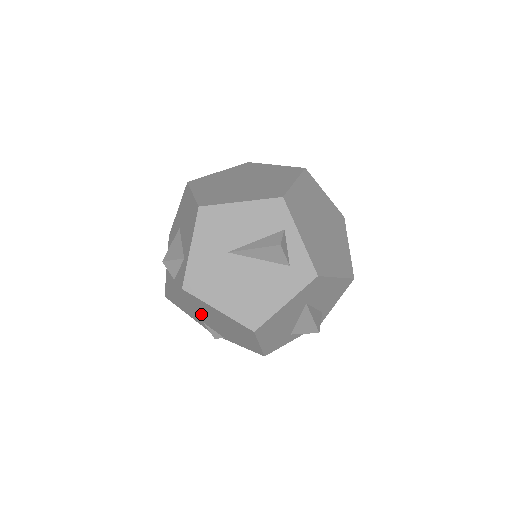
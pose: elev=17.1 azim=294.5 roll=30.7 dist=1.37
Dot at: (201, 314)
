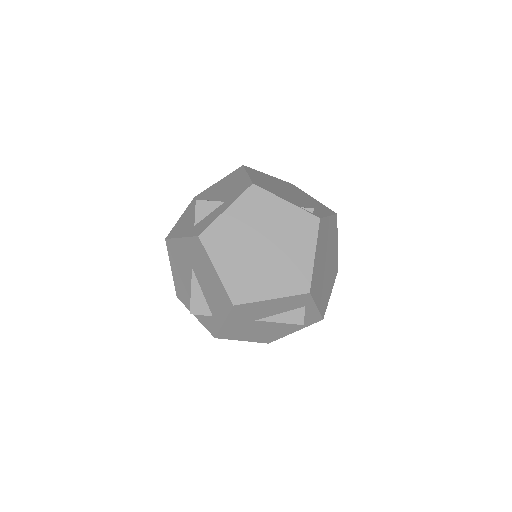
Dot at: occluded
